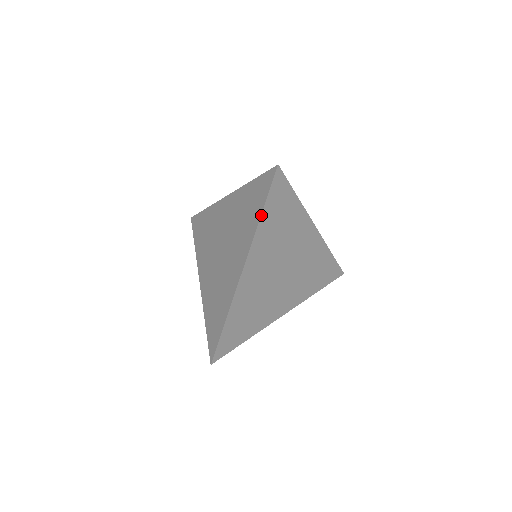
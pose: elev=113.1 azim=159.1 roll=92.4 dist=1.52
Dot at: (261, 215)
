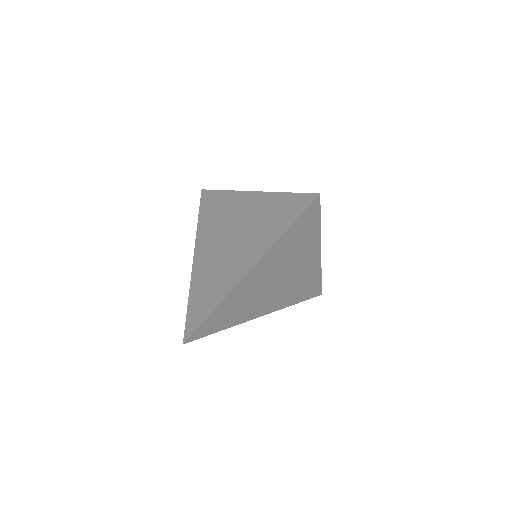
Dot at: (285, 232)
